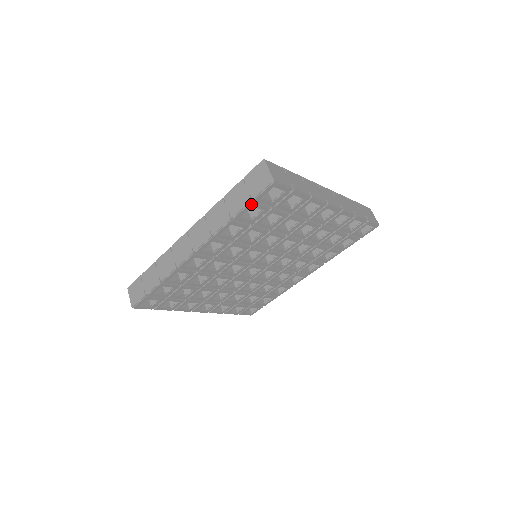
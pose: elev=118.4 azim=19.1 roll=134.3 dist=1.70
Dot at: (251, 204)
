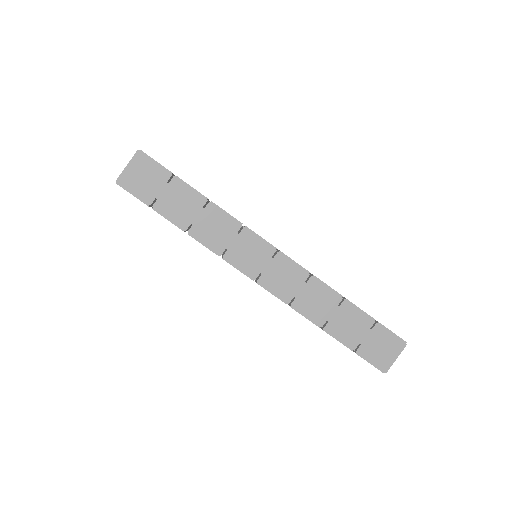
Dot at: (349, 348)
